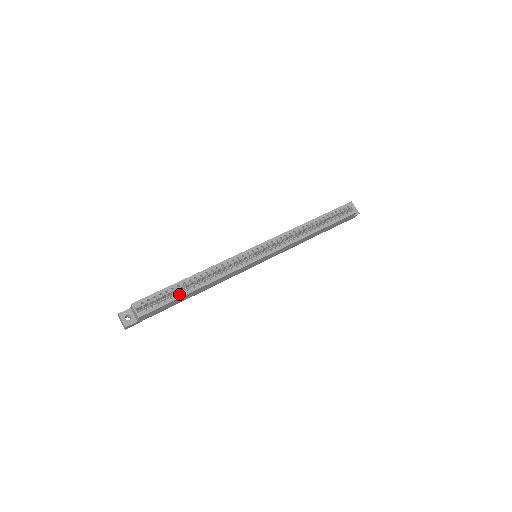
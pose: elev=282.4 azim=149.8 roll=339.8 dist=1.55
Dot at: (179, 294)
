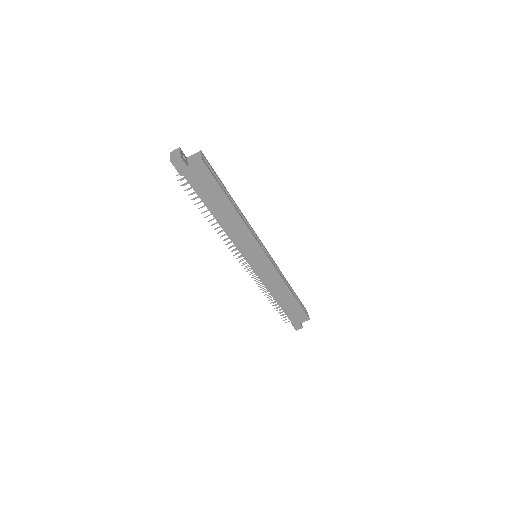
Dot at: (225, 192)
